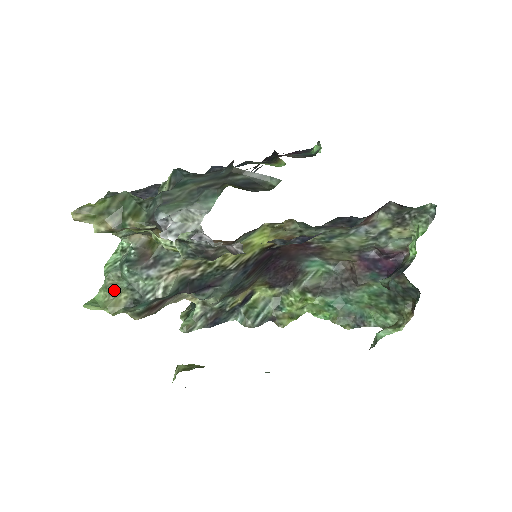
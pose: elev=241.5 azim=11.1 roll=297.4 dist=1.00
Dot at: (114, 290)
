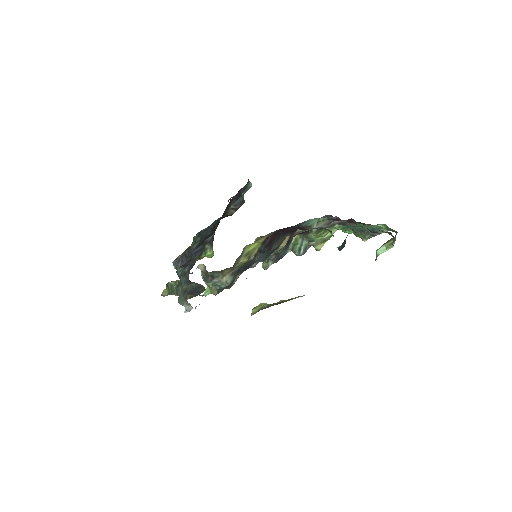
Dot at: (209, 286)
